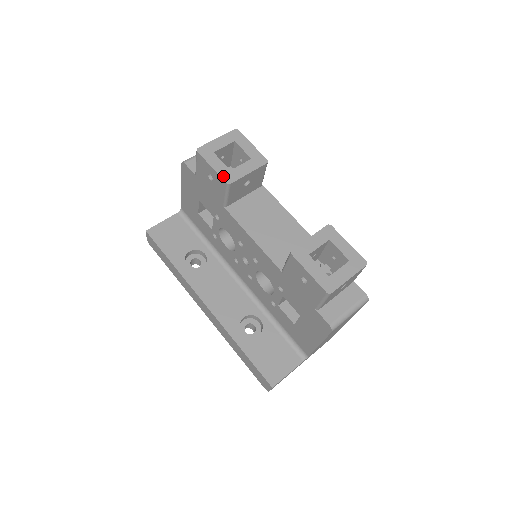
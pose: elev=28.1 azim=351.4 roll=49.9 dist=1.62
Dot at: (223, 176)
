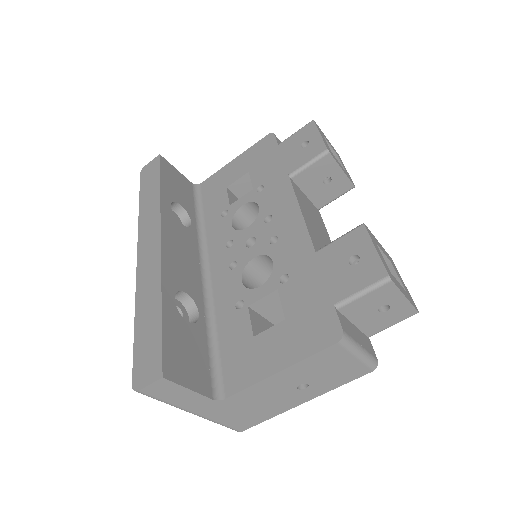
Dot at: (326, 145)
